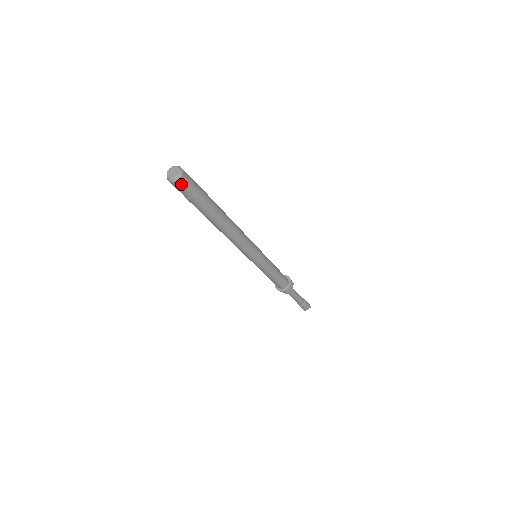
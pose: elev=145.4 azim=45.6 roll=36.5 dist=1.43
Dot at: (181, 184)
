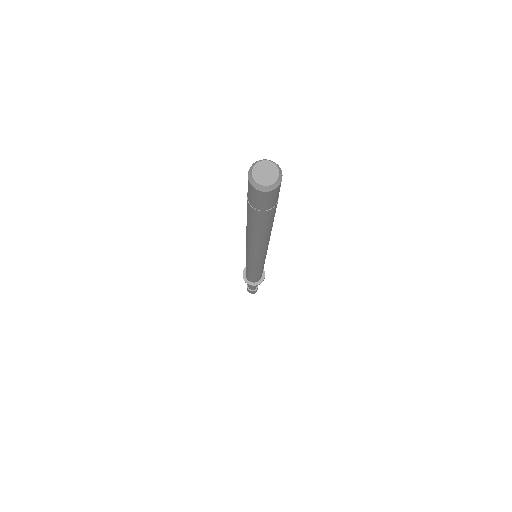
Dot at: (280, 185)
